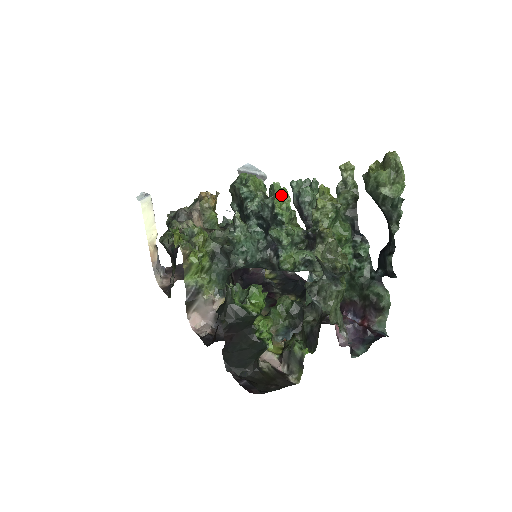
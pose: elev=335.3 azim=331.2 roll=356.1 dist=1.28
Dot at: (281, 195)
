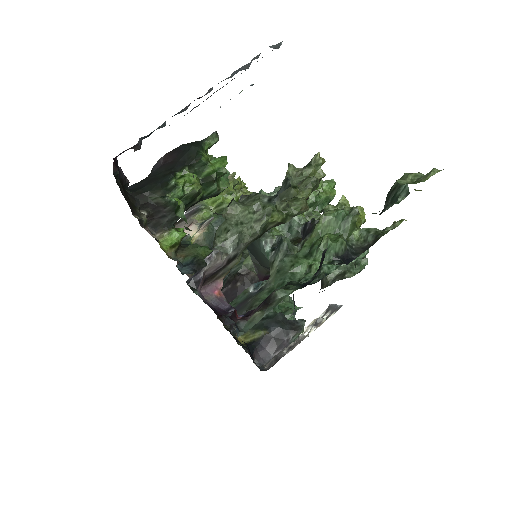
Dot at: (327, 189)
